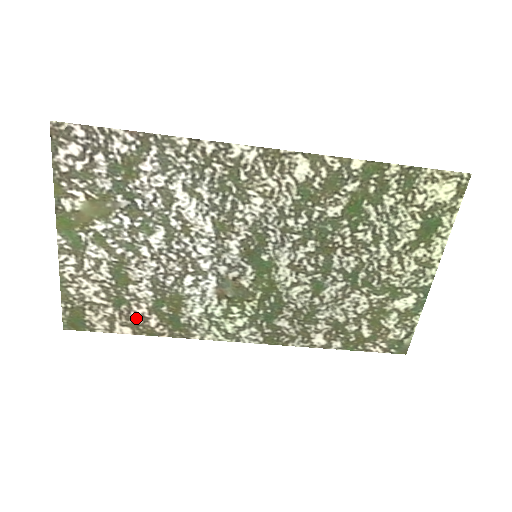
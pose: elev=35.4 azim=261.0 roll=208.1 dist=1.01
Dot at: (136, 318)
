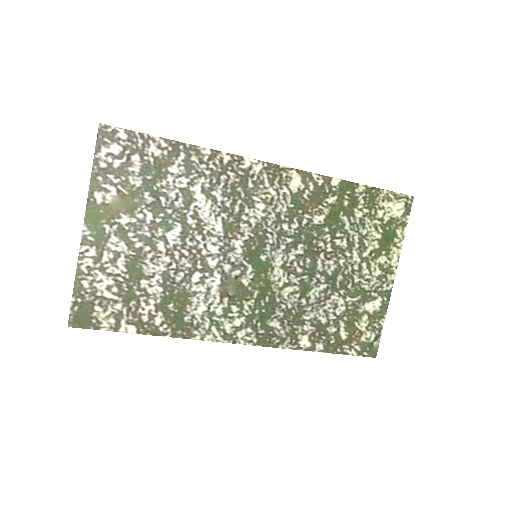
Dot at: (143, 315)
